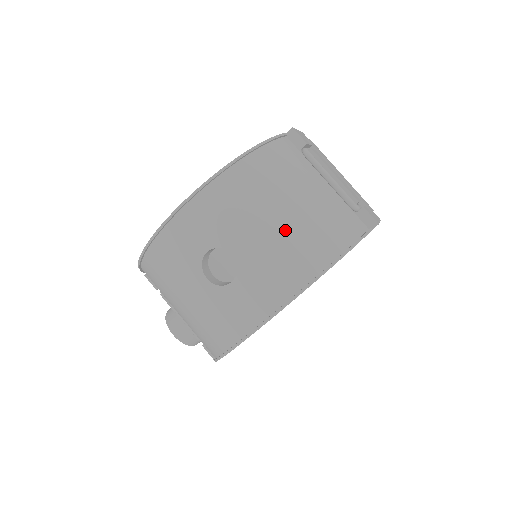
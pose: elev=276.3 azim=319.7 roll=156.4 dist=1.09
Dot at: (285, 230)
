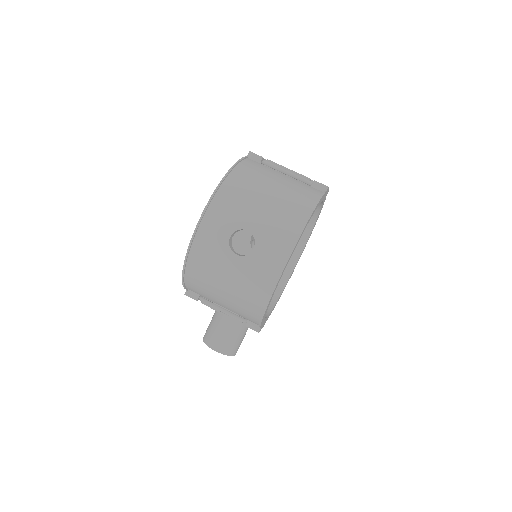
Dot at: (273, 204)
